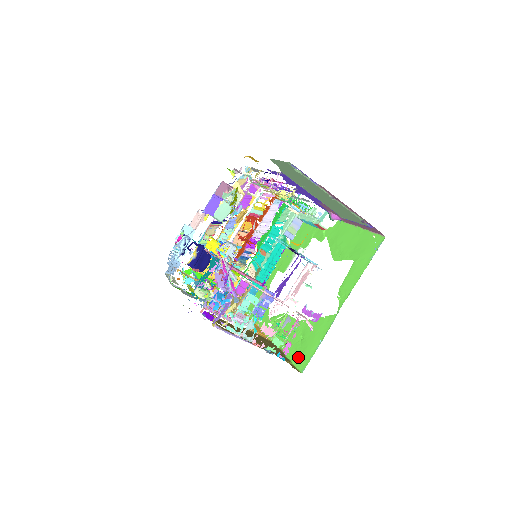
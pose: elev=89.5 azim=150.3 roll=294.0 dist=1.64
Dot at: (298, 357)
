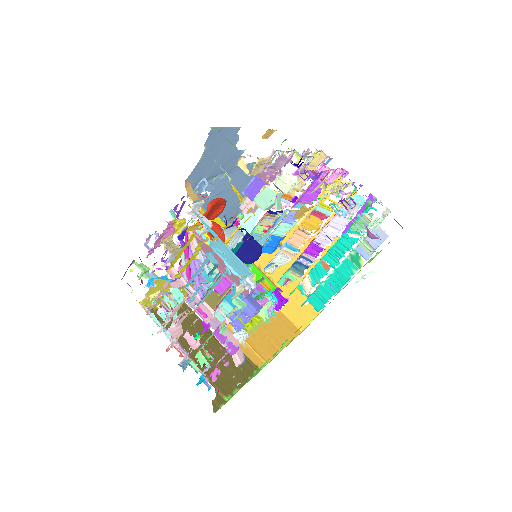
Dot at: occluded
